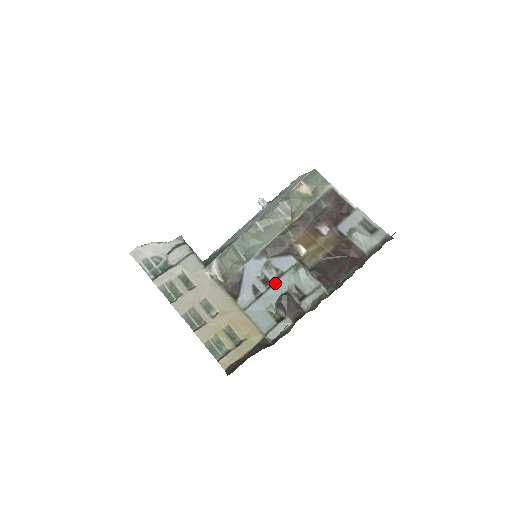
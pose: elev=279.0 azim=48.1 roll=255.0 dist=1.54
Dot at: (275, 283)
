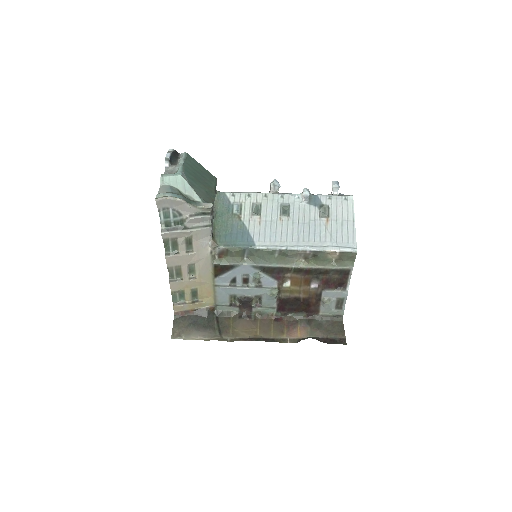
Dot at: (250, 288)
